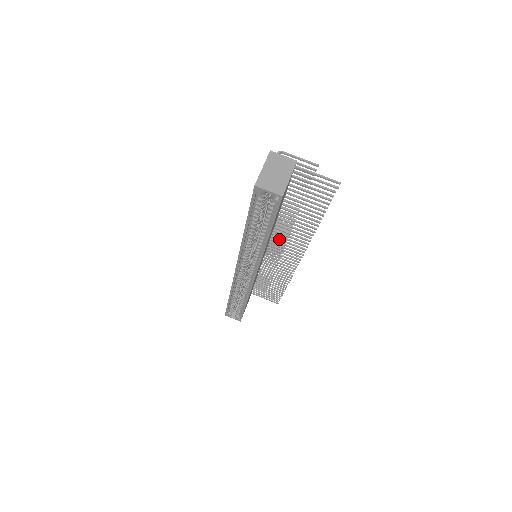
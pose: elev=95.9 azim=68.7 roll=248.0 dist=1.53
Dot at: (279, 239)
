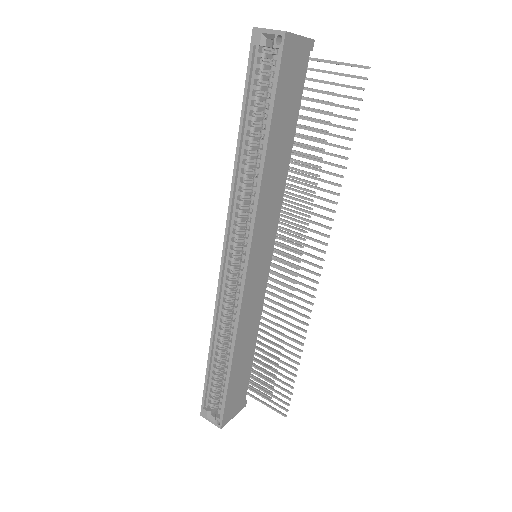
Dot at: (291, 230)
